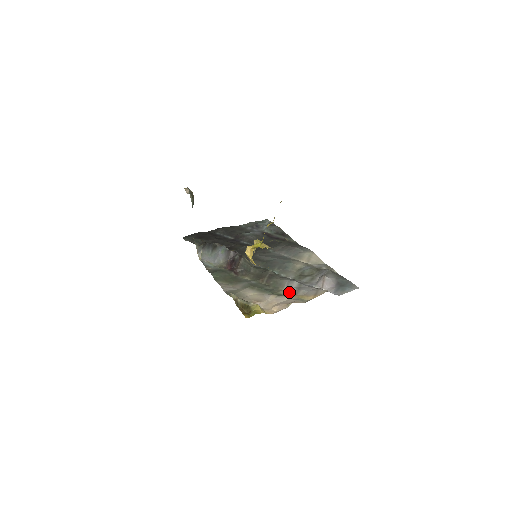
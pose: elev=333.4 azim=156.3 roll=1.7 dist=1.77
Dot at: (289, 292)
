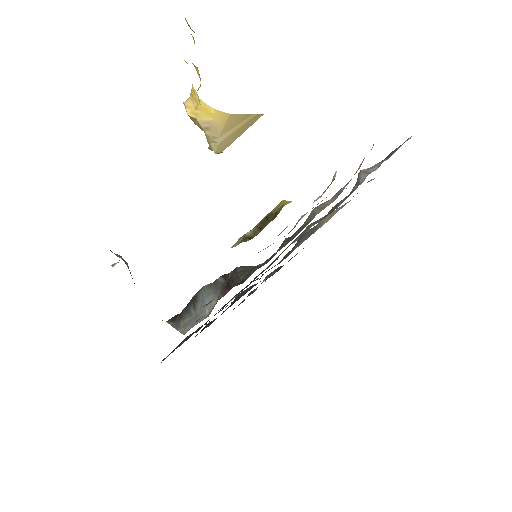
Dot at: (327, 205)
